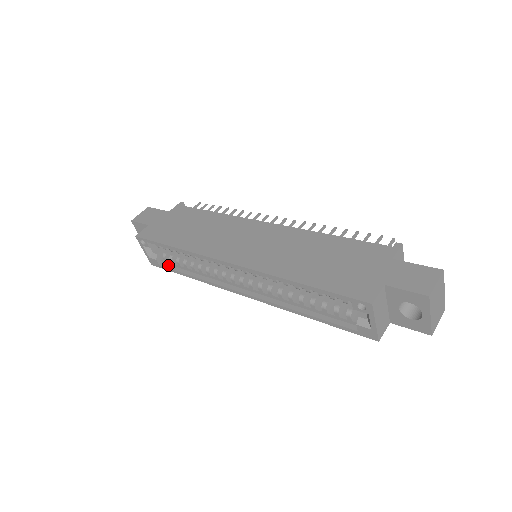
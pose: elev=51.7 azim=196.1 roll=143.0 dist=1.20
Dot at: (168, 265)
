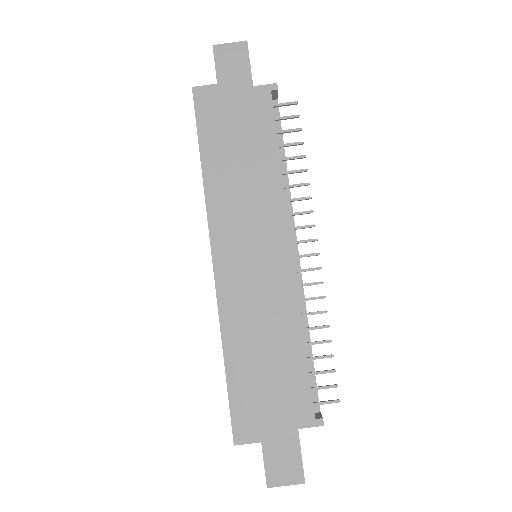
Dot at: occluded
